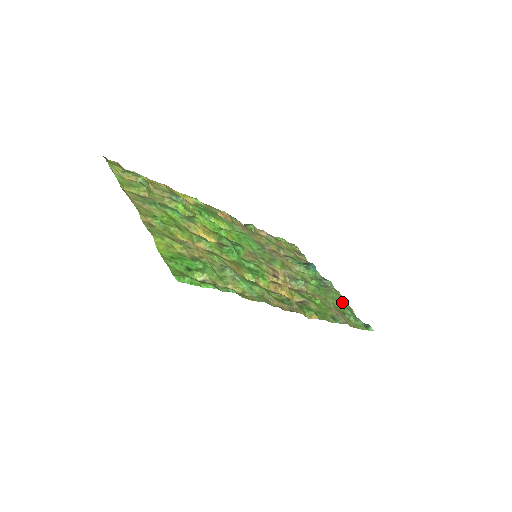
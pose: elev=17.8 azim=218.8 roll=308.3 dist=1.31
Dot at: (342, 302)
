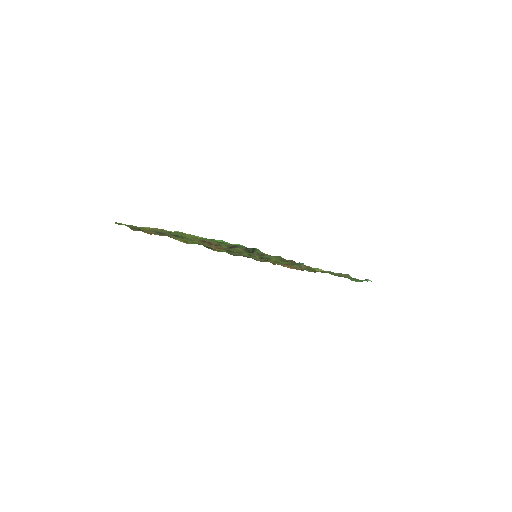
Dot at: occluded
